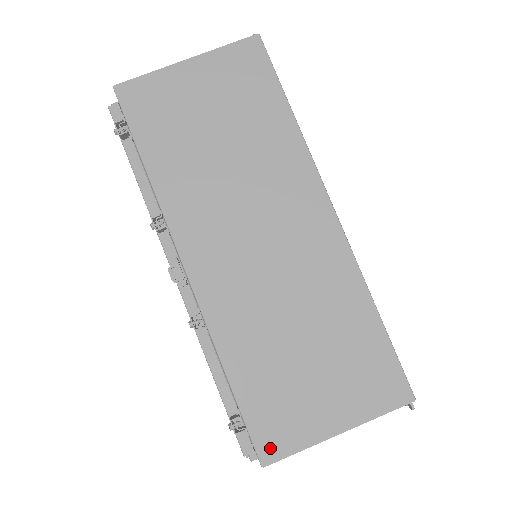
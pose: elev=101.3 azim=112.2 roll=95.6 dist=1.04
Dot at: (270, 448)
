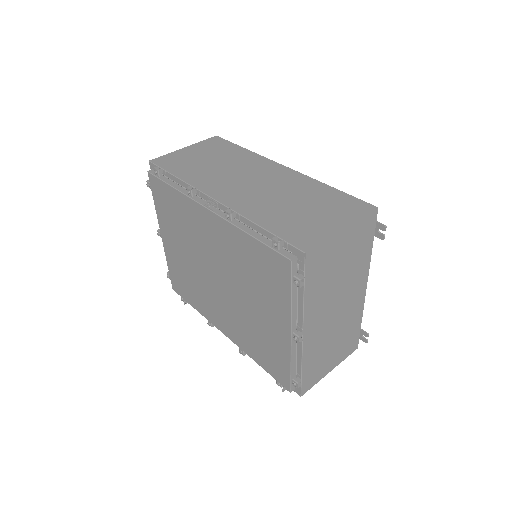
Dot at: (305, 244)
